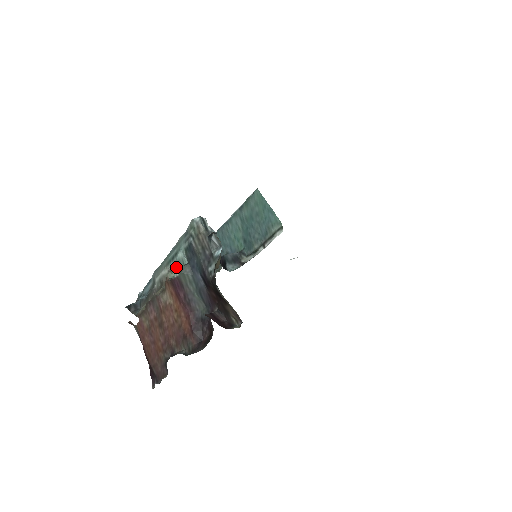
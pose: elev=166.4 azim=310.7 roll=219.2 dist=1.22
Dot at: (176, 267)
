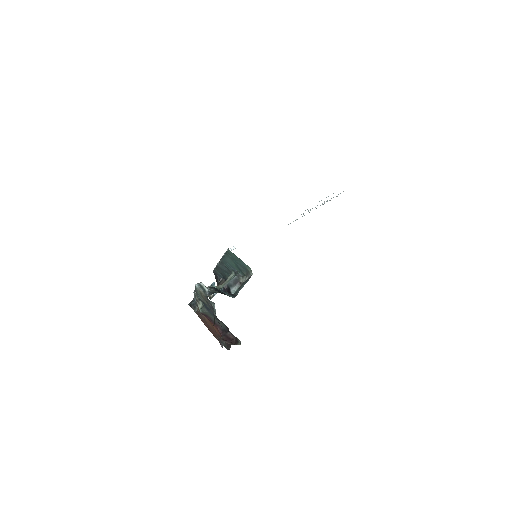
Dot at: (201, 301)
